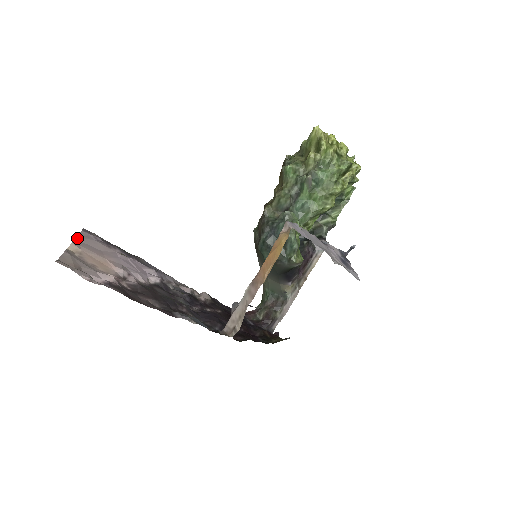
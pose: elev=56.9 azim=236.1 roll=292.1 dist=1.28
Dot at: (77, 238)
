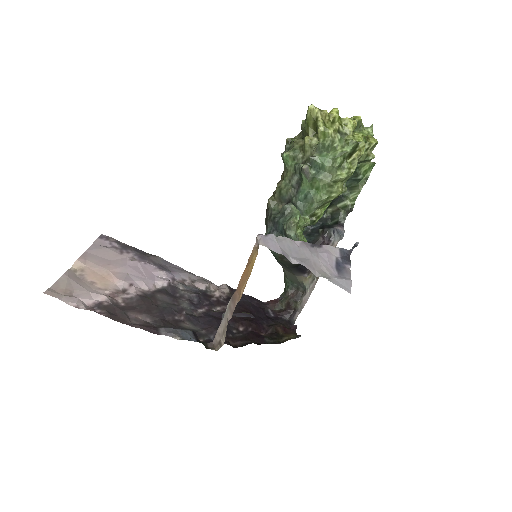
Dot at: (88, 250)
